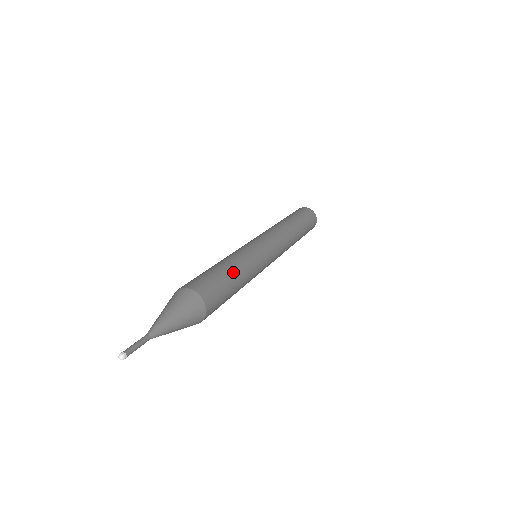
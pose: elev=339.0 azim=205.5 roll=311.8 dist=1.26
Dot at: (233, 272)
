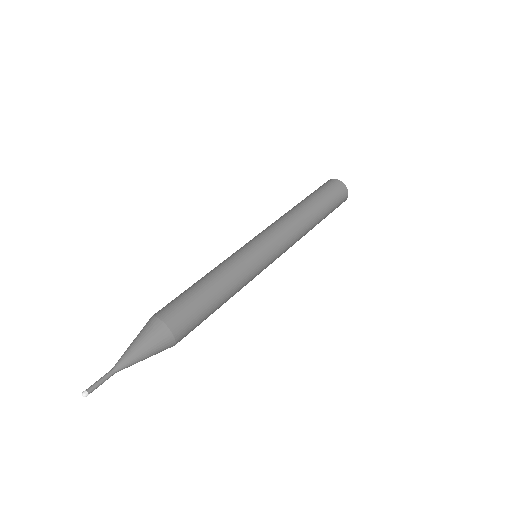
Dot at: (213, 290)
